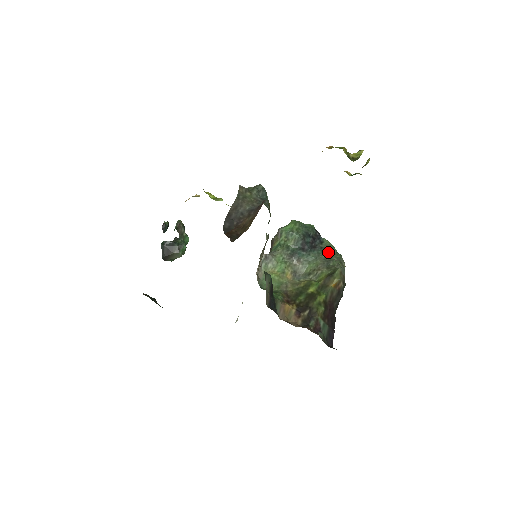
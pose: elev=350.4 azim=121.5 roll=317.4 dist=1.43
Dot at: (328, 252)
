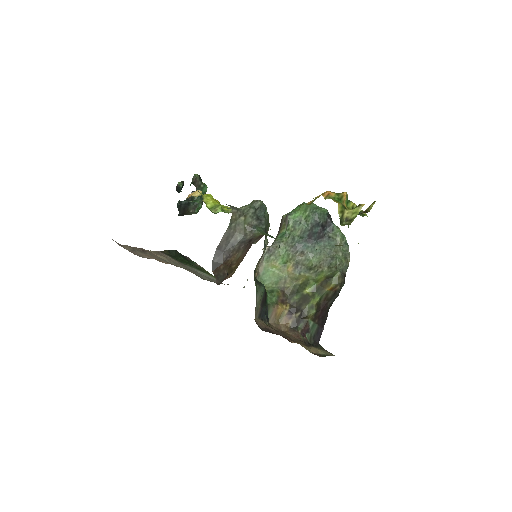
Dot at: (335, 244)
